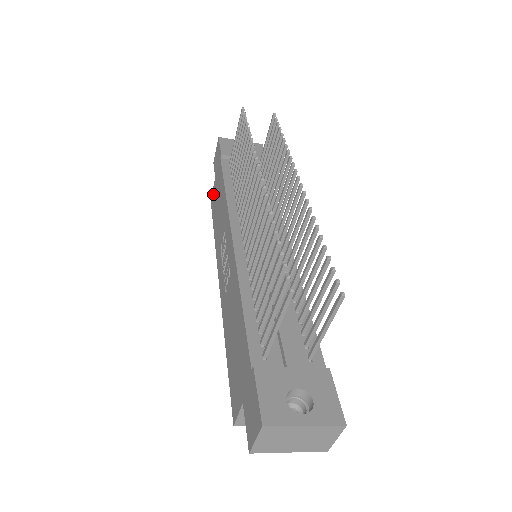
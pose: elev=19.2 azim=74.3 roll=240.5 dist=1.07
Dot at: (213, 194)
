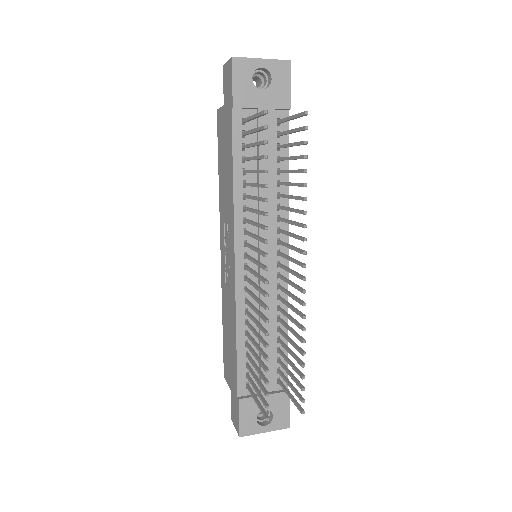
Dot at: (220, 119)
